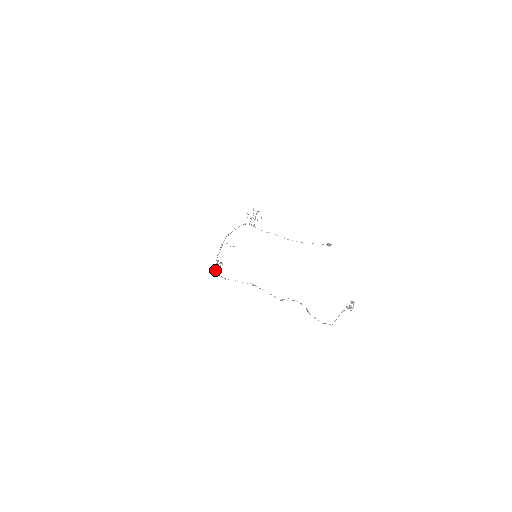
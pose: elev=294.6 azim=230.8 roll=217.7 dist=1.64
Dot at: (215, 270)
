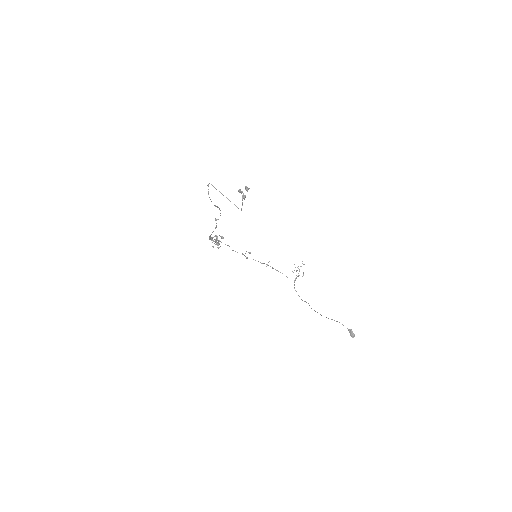
Dot at: (215, 244)
